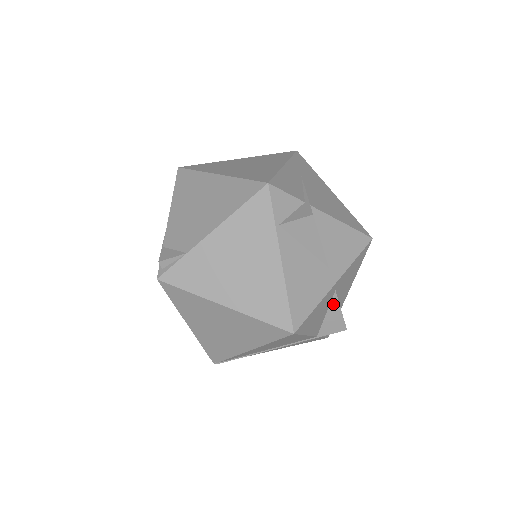
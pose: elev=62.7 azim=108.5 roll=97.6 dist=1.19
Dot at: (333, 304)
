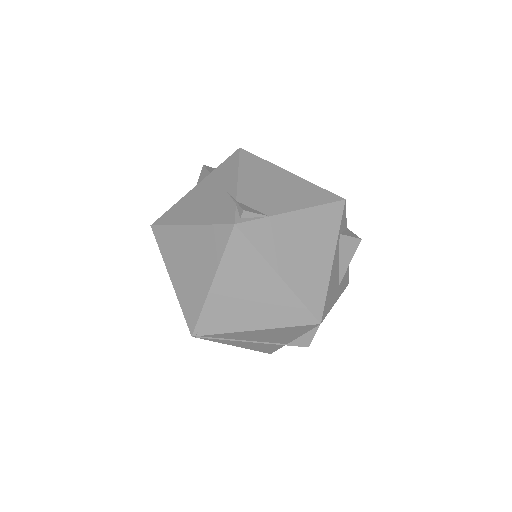
Dot at: occluded
